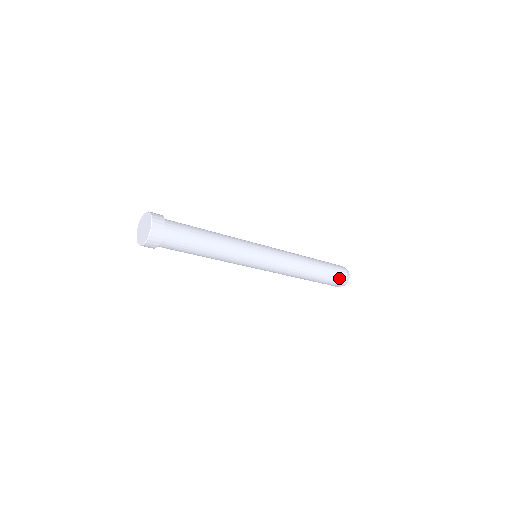
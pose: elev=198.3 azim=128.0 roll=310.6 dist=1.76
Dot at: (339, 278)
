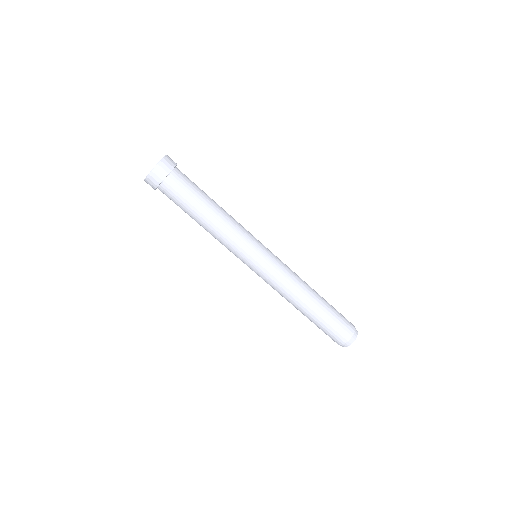
Dot at: (341, 332)
